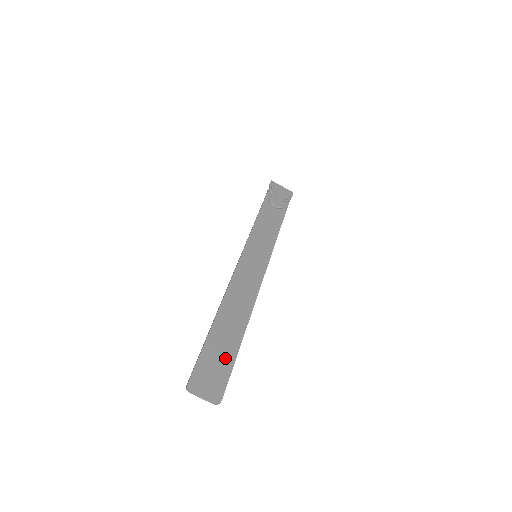
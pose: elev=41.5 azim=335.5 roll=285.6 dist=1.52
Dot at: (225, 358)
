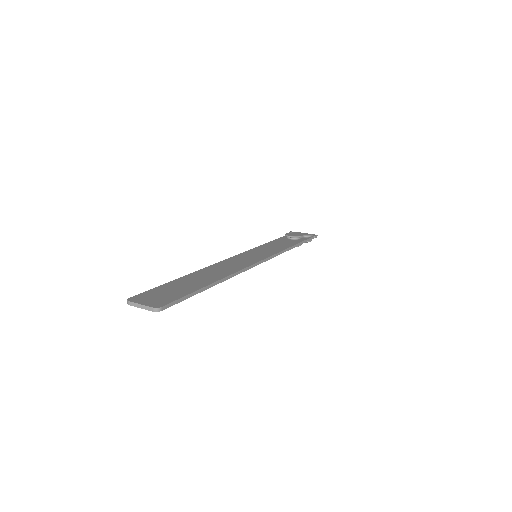
Dot at: (183, 290)
